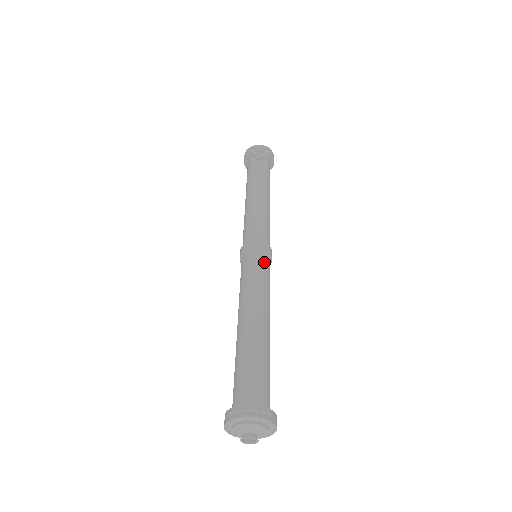
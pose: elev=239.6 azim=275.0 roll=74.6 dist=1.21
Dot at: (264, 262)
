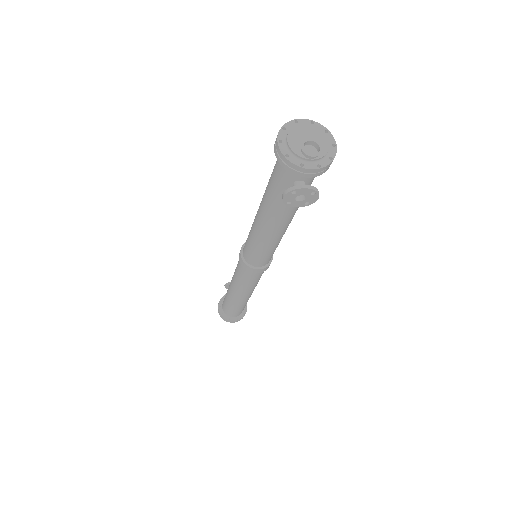
Dot at: (260, 275)
